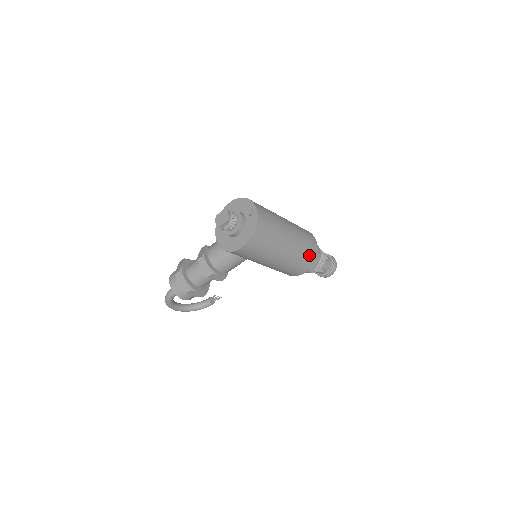
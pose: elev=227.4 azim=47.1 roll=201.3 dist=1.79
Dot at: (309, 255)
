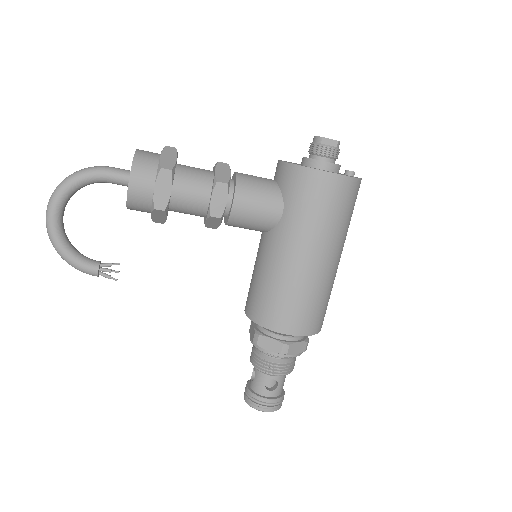
Dot at: (321, 315)
